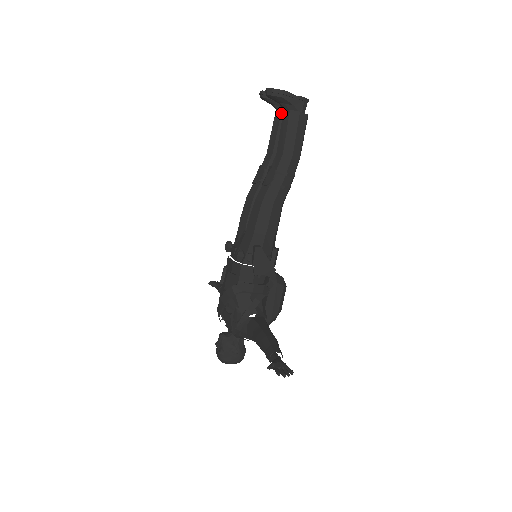
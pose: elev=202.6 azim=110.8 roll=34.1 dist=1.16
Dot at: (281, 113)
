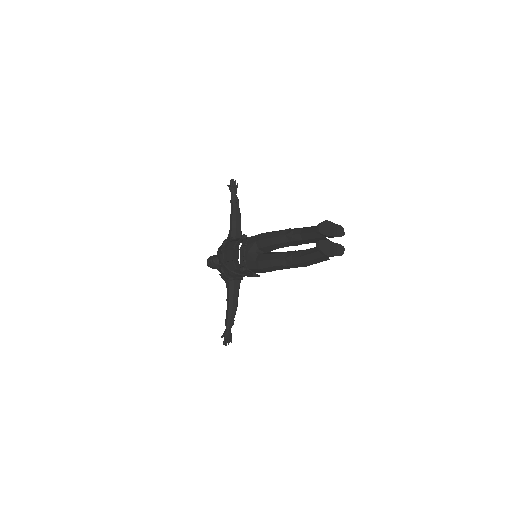
Dot at: (324, 237)
